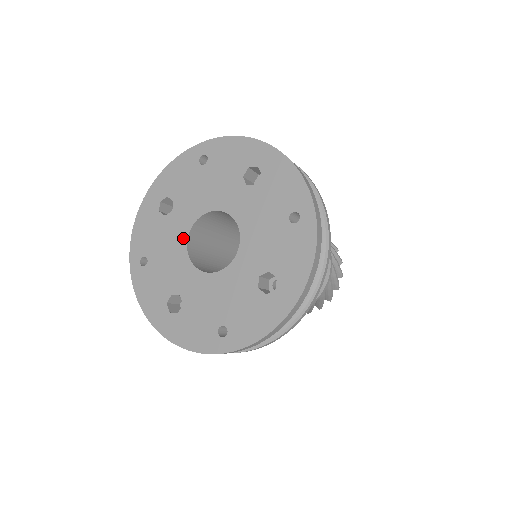
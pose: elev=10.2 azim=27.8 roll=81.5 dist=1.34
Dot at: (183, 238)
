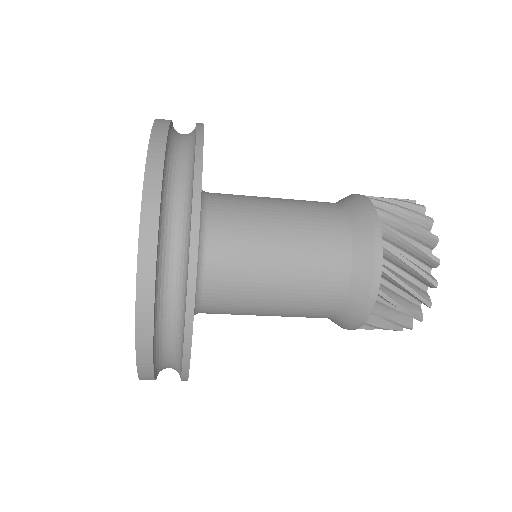
Dot at: occluded
